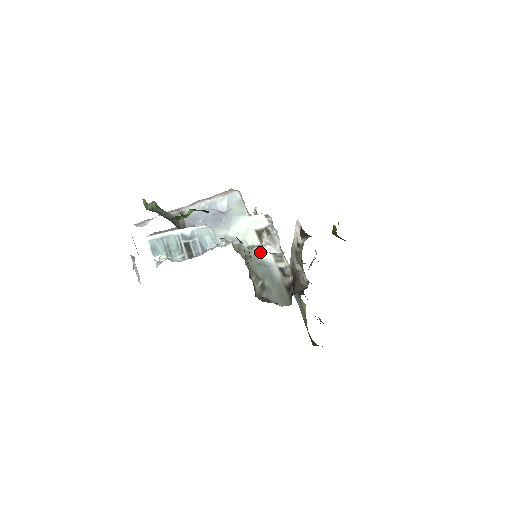
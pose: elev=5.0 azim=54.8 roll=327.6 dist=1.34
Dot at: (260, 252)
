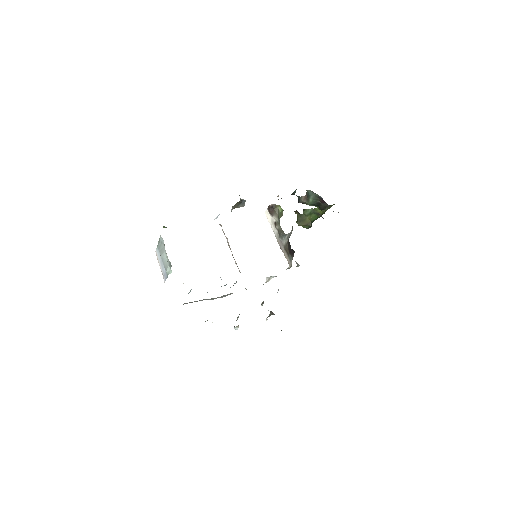
Dot at: occluded
